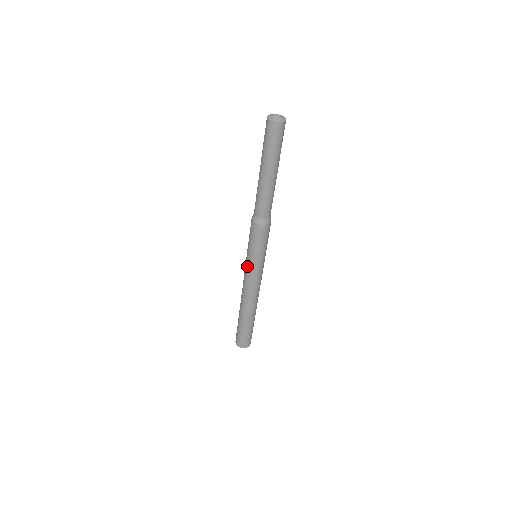
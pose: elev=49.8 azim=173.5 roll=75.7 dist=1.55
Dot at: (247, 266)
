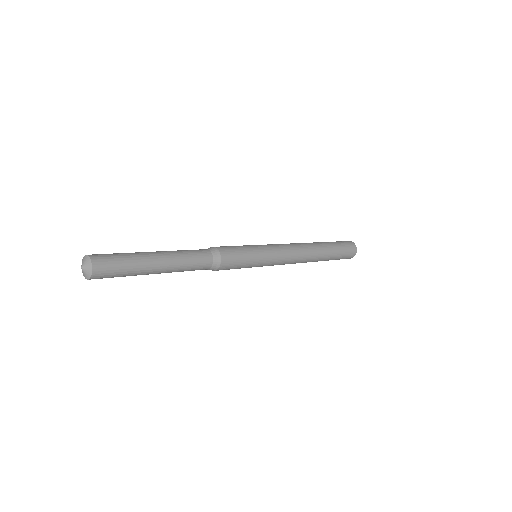
Dot at: occluded
